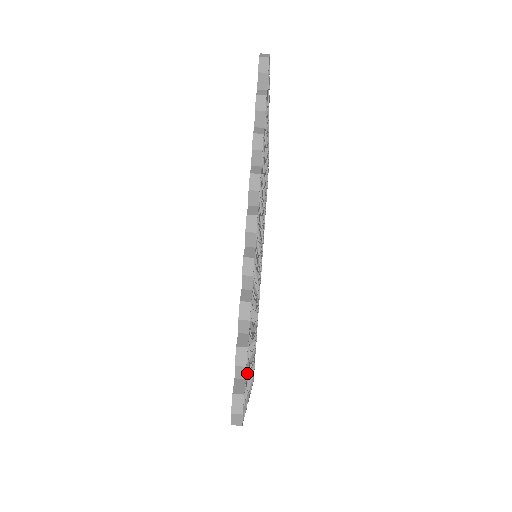
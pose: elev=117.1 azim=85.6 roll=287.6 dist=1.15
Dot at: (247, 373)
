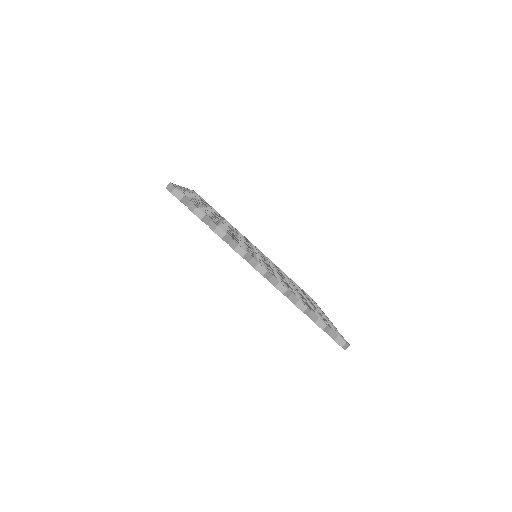
Dot at: (326, 322)
